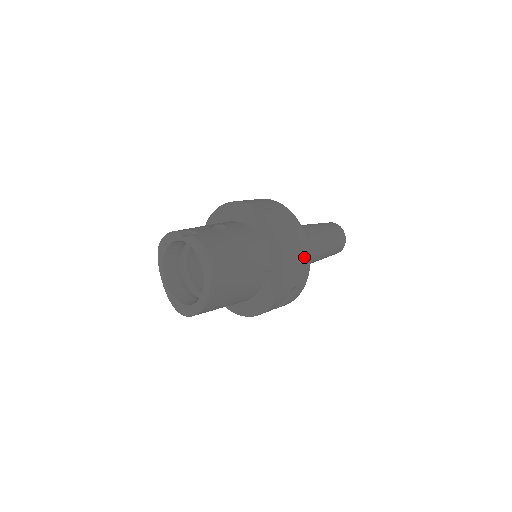
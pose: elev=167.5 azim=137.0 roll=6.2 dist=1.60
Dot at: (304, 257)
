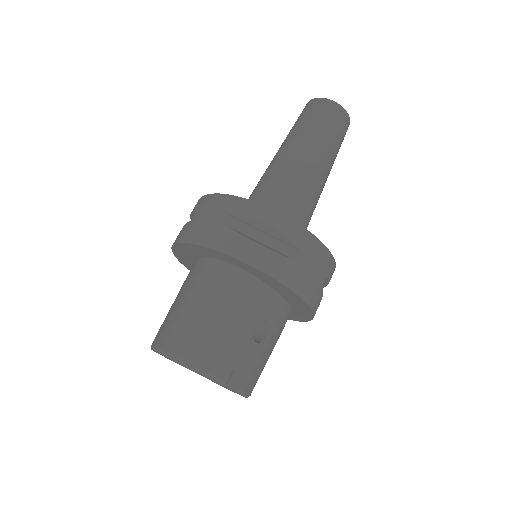
Dot at: occluded
